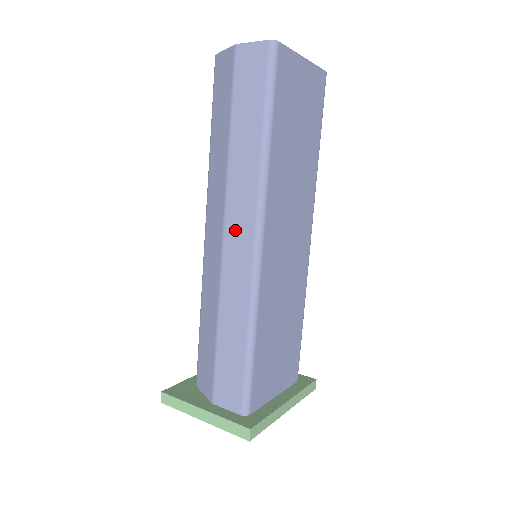
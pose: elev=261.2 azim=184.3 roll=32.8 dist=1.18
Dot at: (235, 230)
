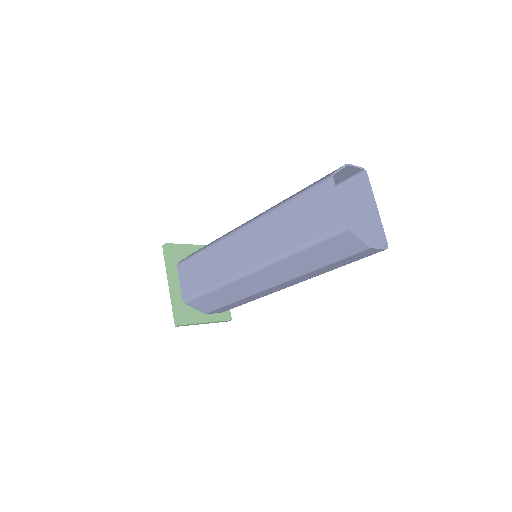
Dot at: (283, 286)
